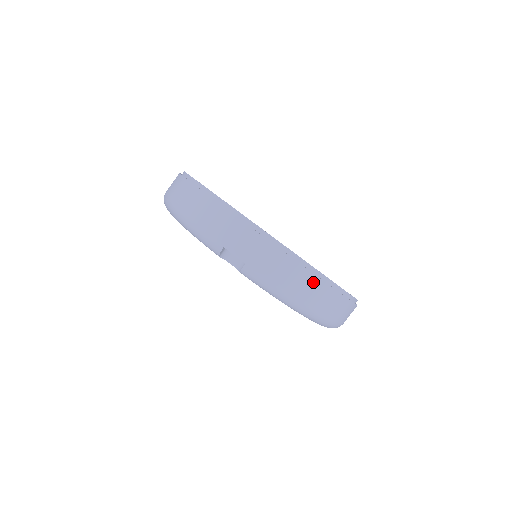
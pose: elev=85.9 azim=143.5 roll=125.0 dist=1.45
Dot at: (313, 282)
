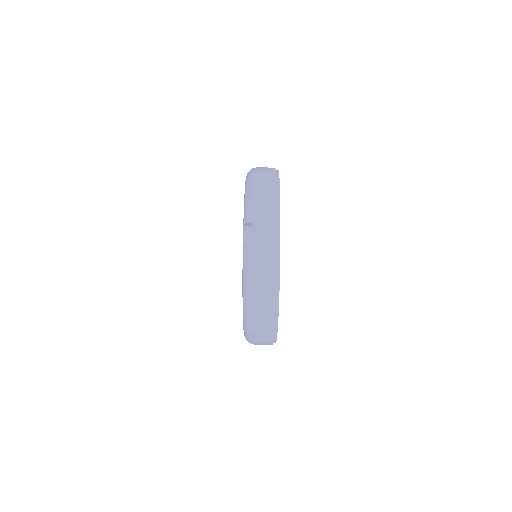
Dot at: (270, 295)
